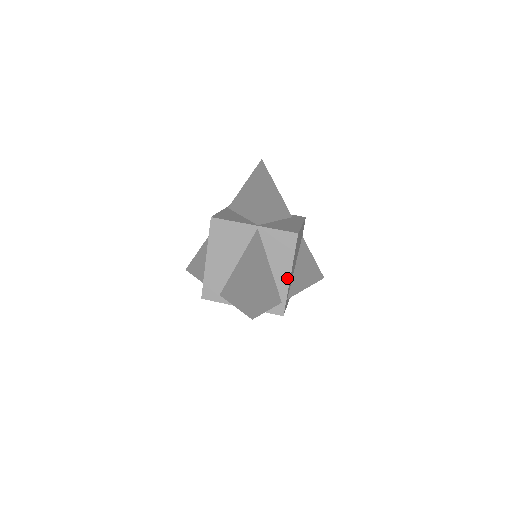
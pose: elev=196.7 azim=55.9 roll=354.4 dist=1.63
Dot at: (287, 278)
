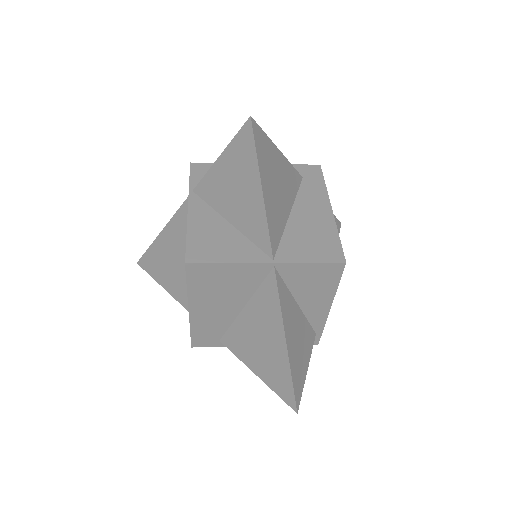
Dot at: (325, 311)
